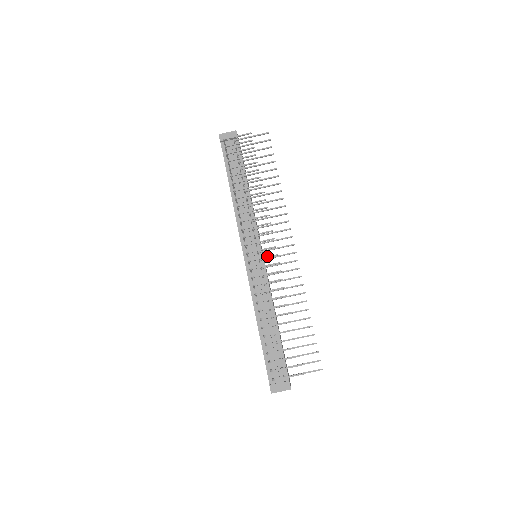
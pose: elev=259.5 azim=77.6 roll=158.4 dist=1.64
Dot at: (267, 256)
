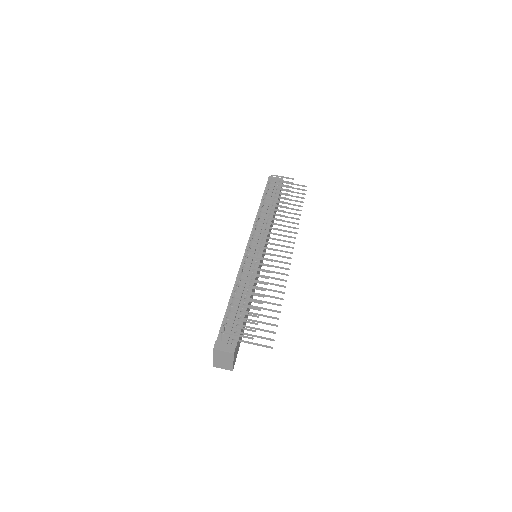
Dot at: occluded
